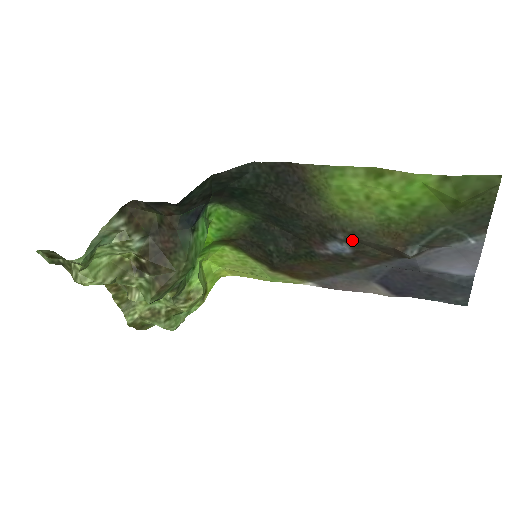
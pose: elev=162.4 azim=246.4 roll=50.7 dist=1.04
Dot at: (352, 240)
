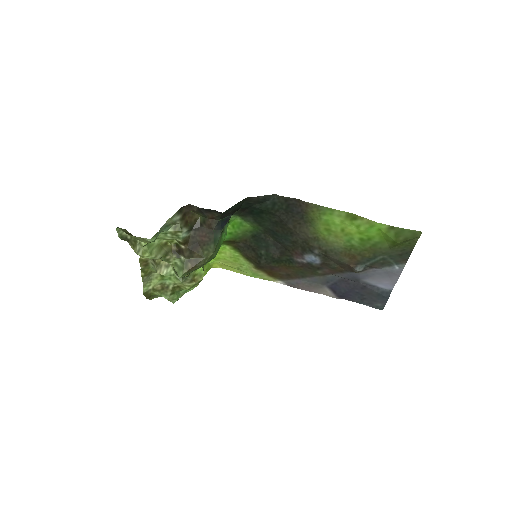
Dot at: (323, 255)
